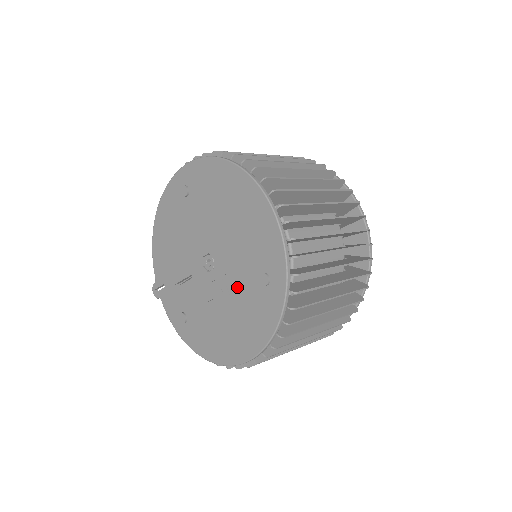
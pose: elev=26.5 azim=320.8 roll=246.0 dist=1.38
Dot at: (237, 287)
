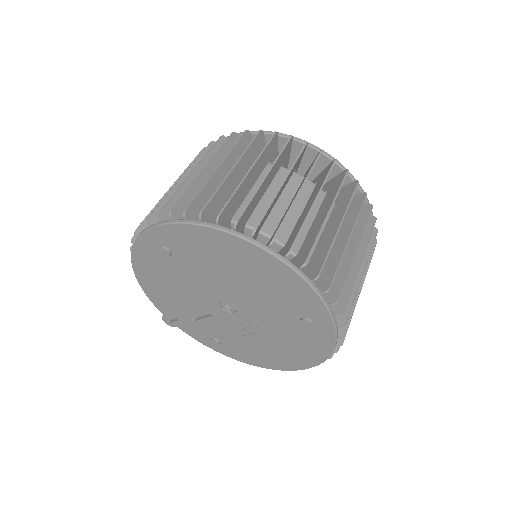
Dot at: (274, 325)
